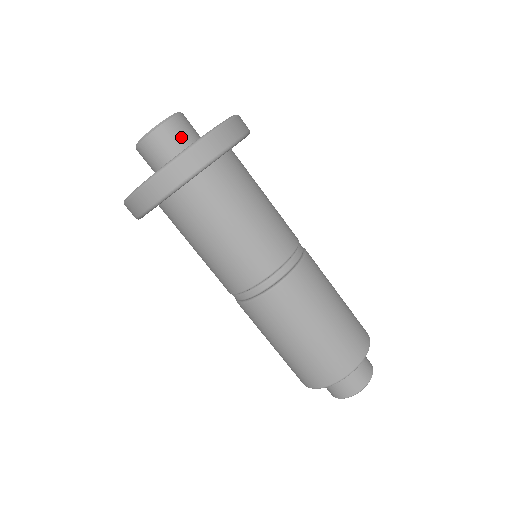
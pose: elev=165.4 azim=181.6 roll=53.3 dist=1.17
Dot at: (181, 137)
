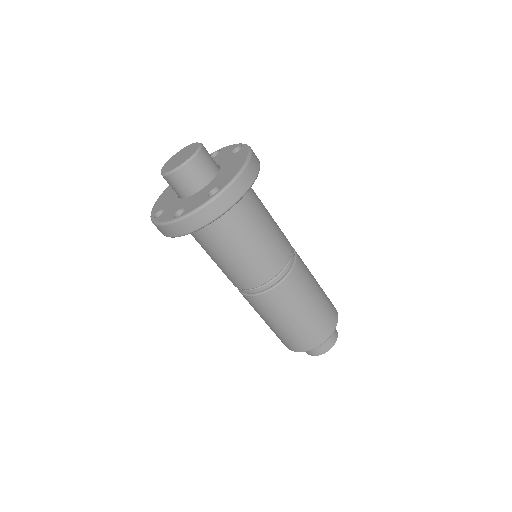
Dot at: (194, 180)
